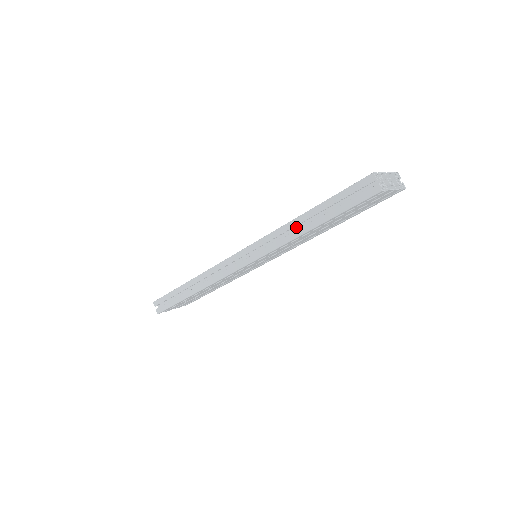
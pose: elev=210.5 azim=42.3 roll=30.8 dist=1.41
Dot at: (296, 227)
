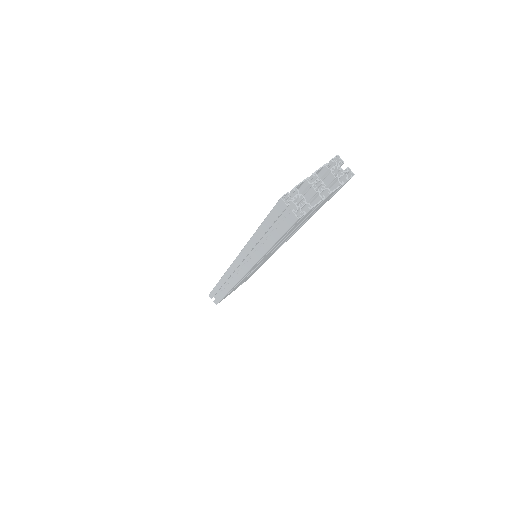
Dot at: (257, 245)
